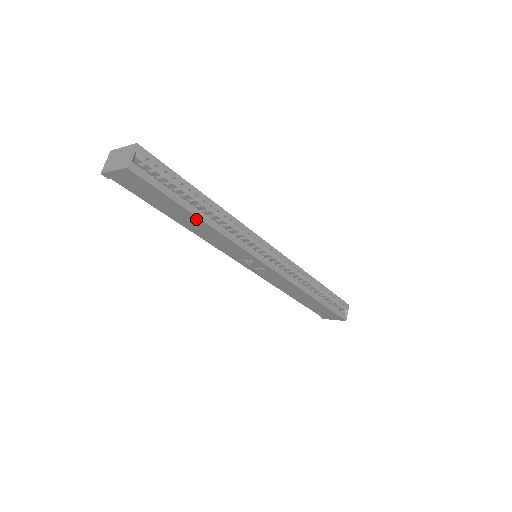
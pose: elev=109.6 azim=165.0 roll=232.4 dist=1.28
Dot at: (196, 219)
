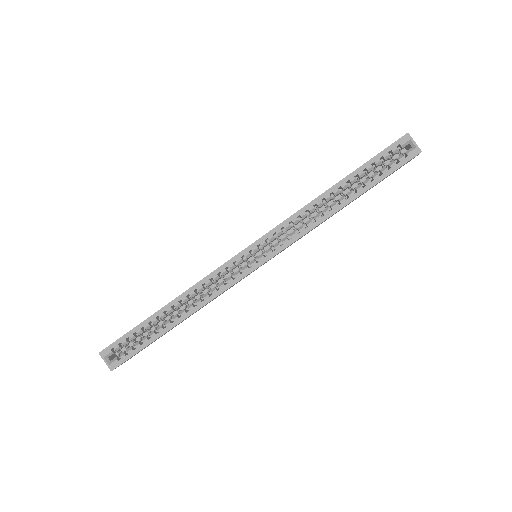
Dot at: occluded
